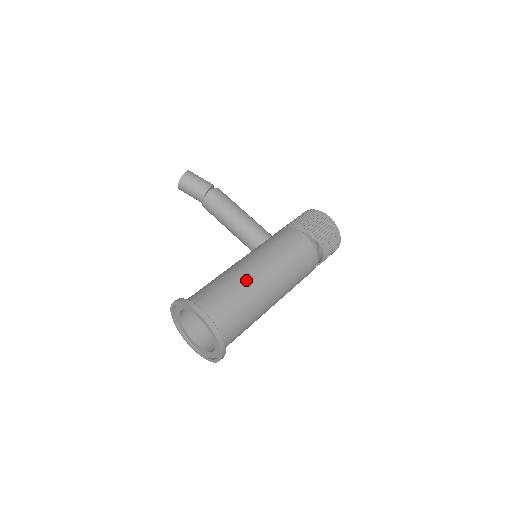
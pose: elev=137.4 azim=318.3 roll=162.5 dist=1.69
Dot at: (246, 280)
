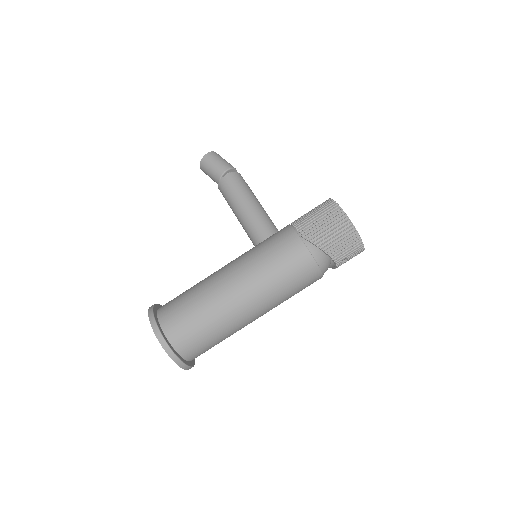
Dot at: (213, 293)
